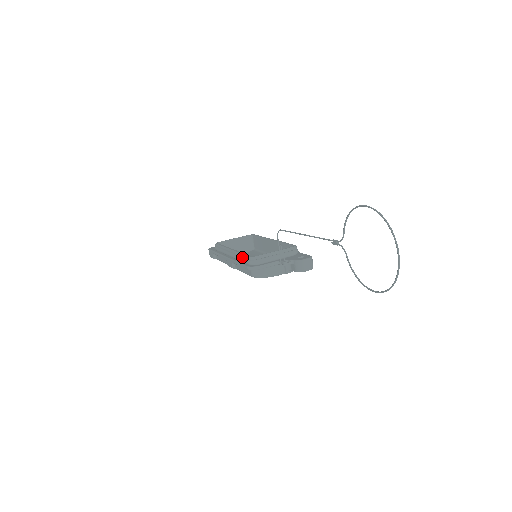
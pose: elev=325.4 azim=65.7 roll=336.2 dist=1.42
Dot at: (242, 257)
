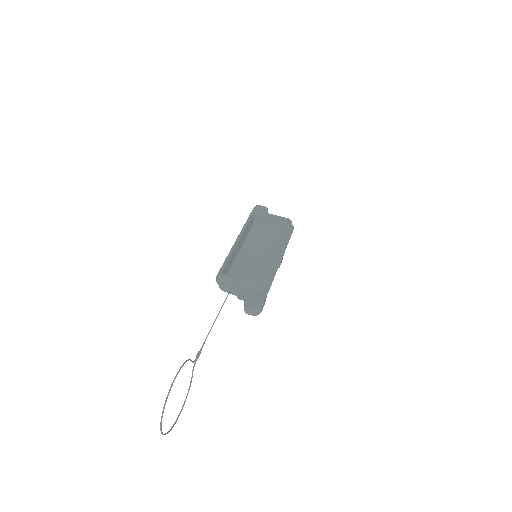
Dot at: (225, 261)
